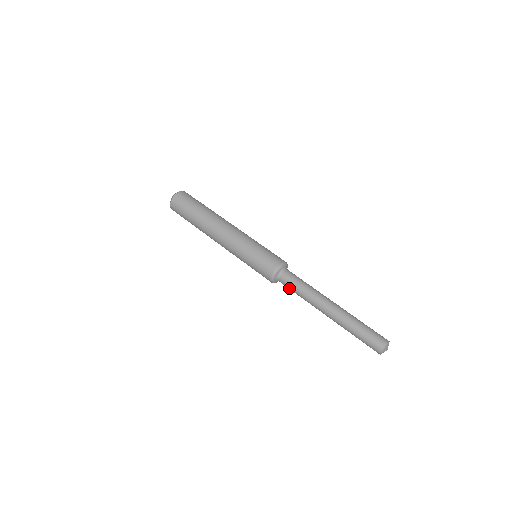
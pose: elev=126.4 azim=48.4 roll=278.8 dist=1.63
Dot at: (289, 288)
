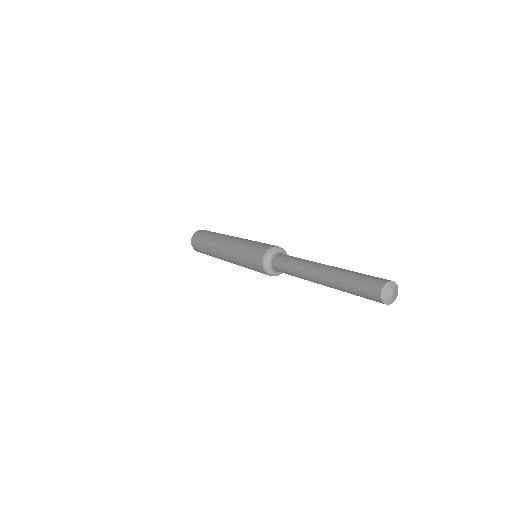
Dot at: (281, 262)
